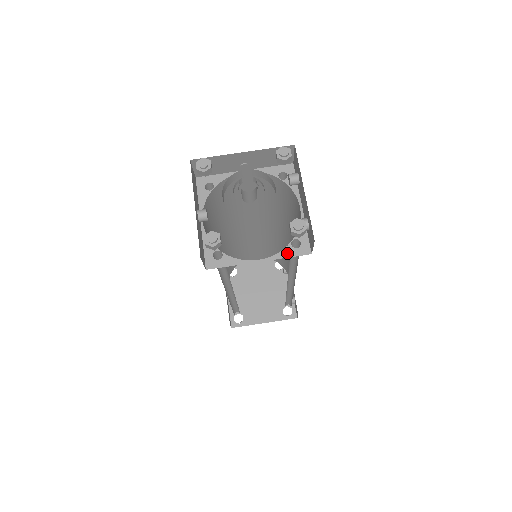
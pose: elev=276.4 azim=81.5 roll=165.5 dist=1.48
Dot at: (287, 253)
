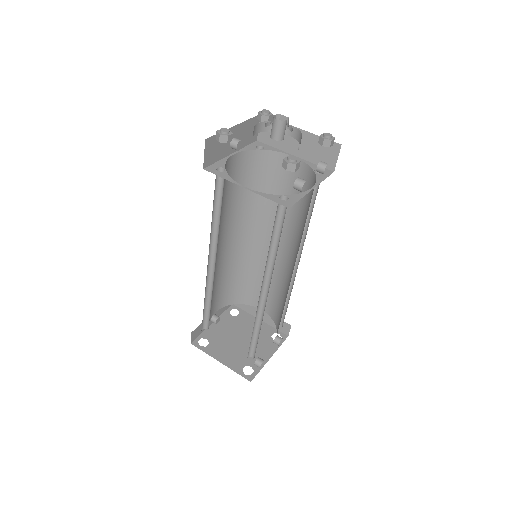
Dot at: (271, 197)
